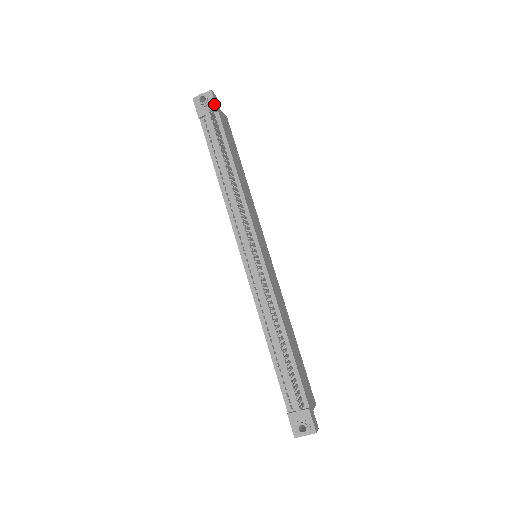
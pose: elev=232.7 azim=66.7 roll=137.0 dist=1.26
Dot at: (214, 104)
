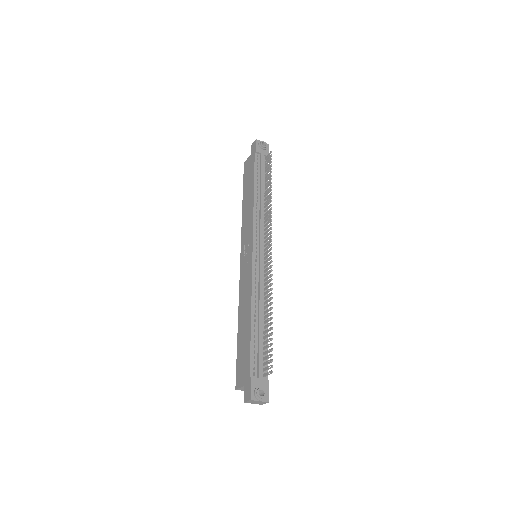
Dot at: occluded
